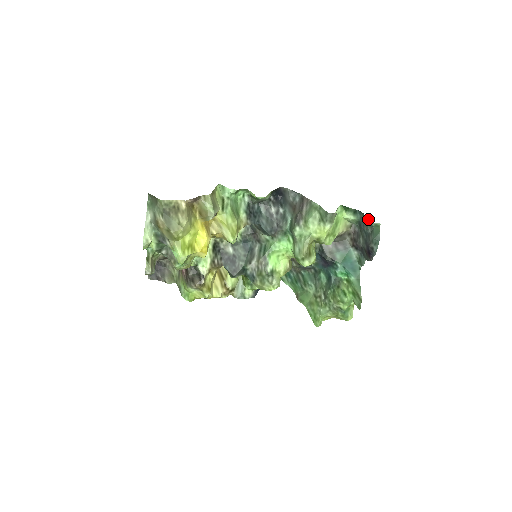
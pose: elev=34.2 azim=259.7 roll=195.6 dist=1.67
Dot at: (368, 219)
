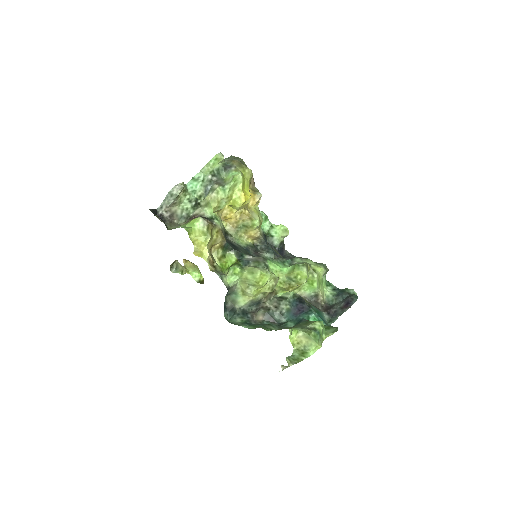
Dot at: occluded
